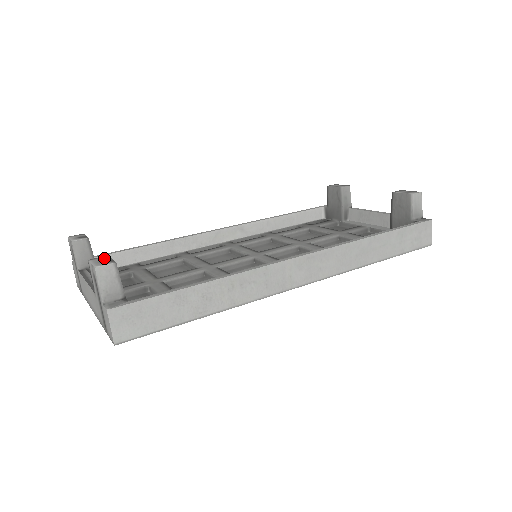
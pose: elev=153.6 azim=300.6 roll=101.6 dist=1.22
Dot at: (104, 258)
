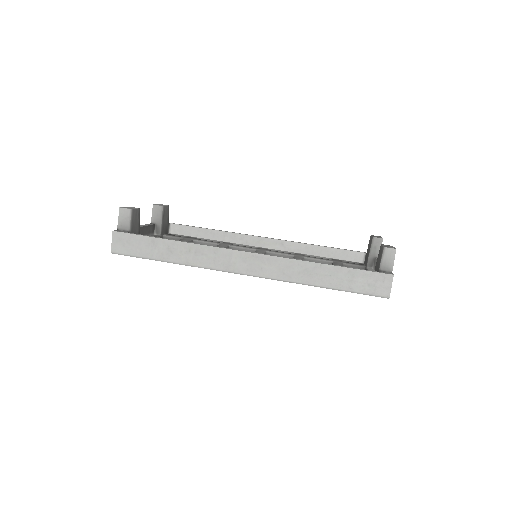
Dot at: (135, 208)
